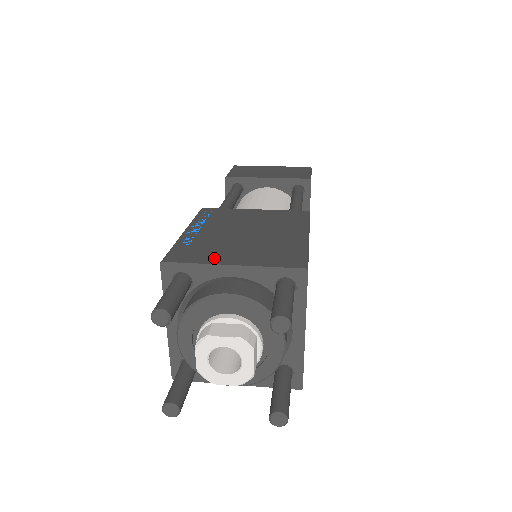
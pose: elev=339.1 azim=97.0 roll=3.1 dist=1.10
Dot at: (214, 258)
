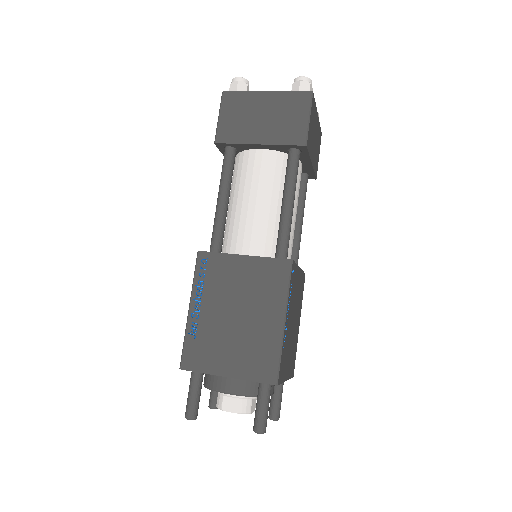
Dot at: (214, 365)
